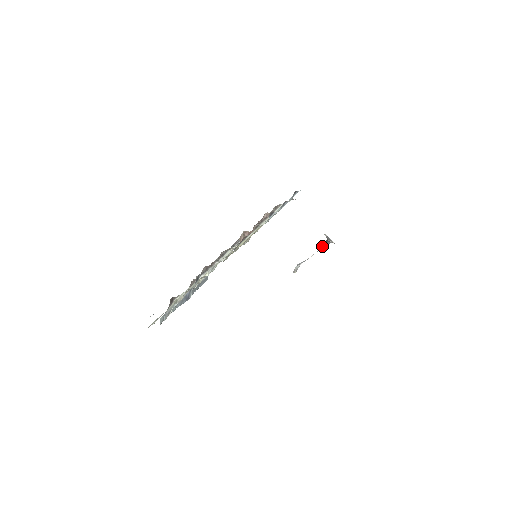
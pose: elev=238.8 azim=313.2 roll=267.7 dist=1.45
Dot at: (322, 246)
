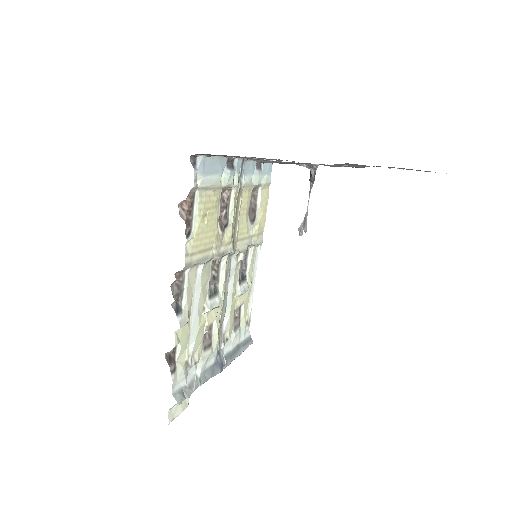
Dot at: (309, 180)
